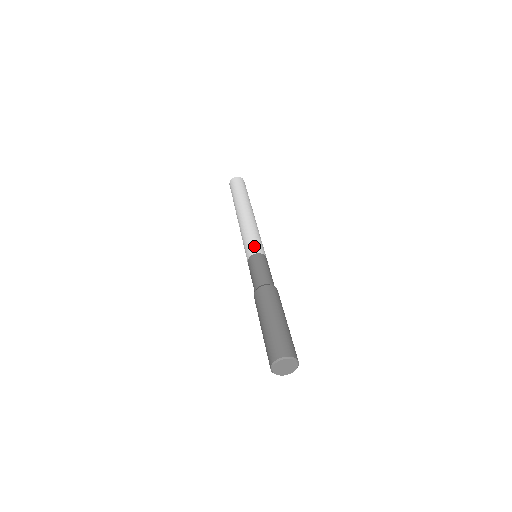
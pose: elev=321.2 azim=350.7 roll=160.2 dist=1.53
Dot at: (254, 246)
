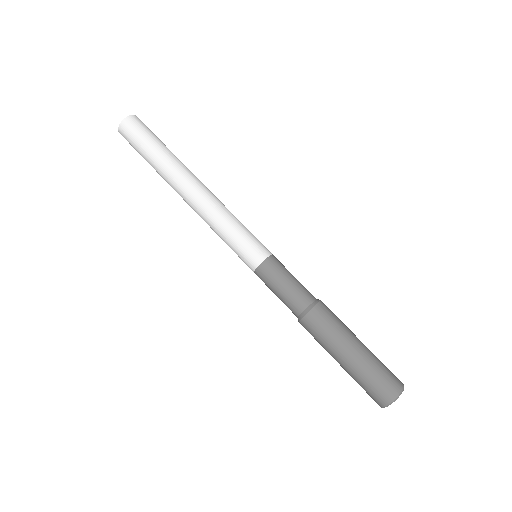
Dot at: (260, 244)
